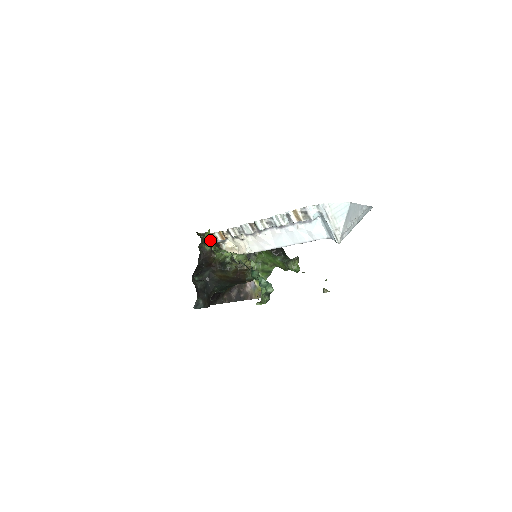
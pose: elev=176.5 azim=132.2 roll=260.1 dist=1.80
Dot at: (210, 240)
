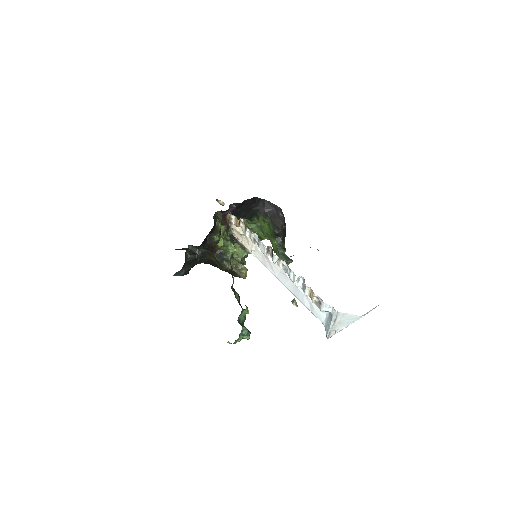
Dot at: (224, 222)
